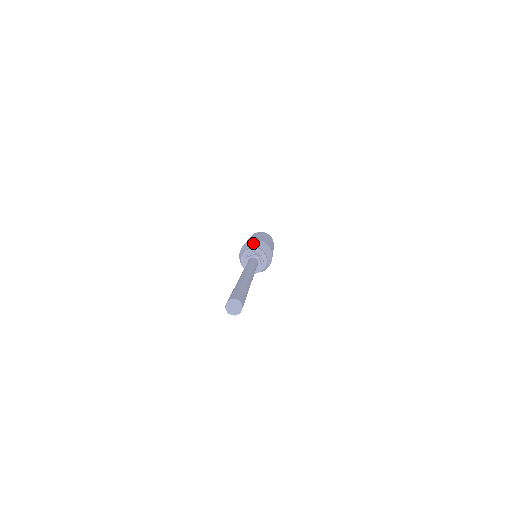
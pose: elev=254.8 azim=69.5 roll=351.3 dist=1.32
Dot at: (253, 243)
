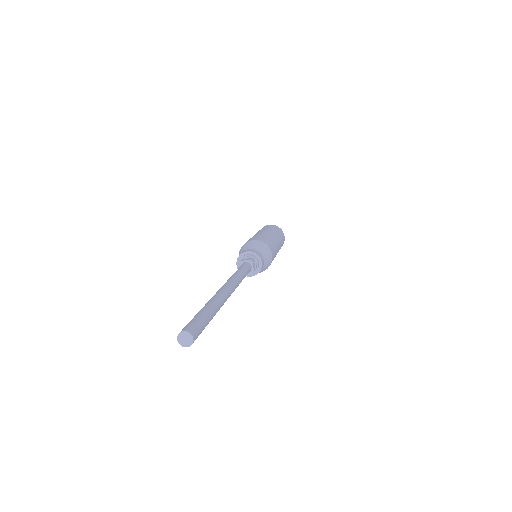
Dot at: (254, 244)
